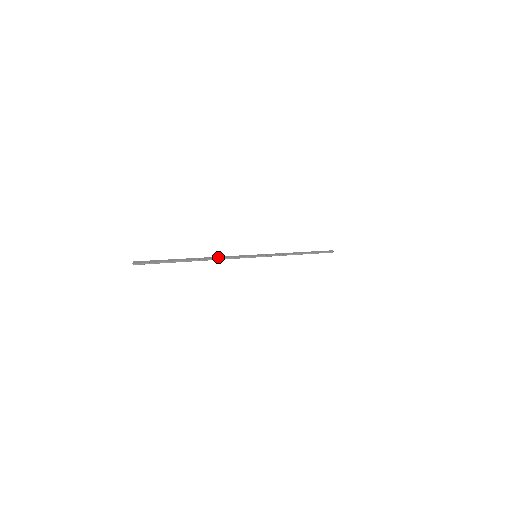
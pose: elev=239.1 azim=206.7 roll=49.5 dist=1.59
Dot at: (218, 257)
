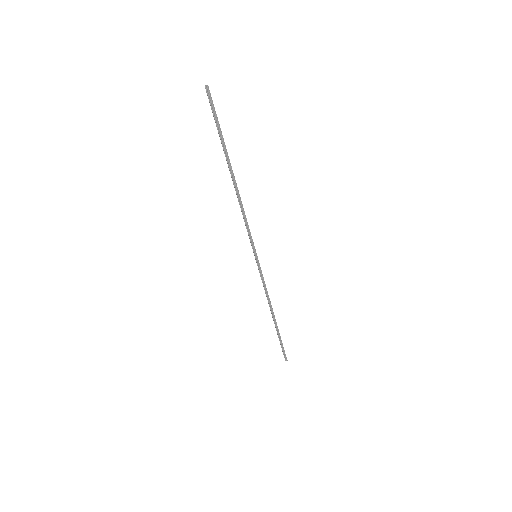
Dot at: occluded
